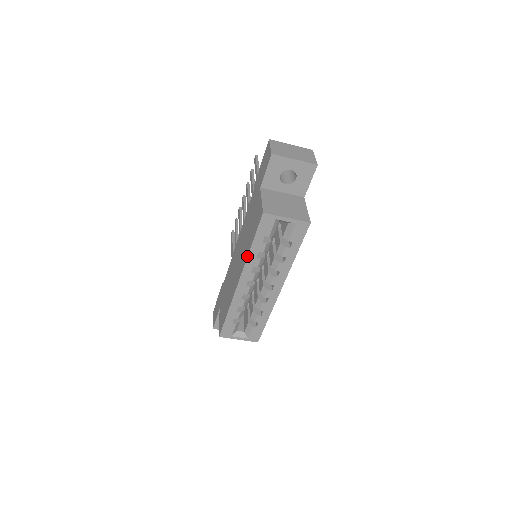
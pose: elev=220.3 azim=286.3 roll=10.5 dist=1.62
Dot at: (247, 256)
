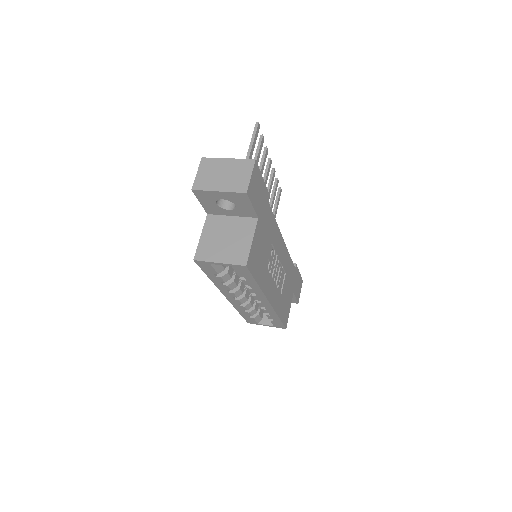
Dot at: occluded
